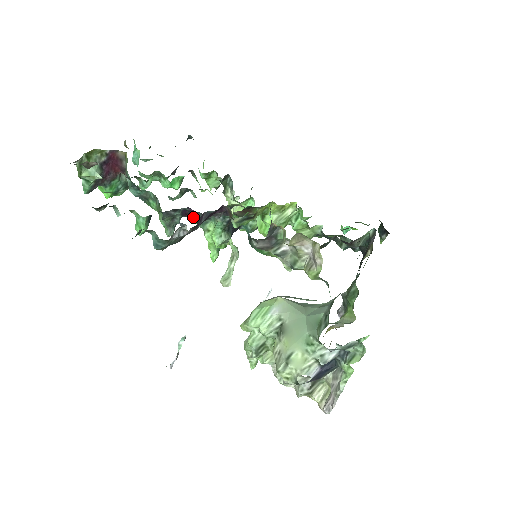
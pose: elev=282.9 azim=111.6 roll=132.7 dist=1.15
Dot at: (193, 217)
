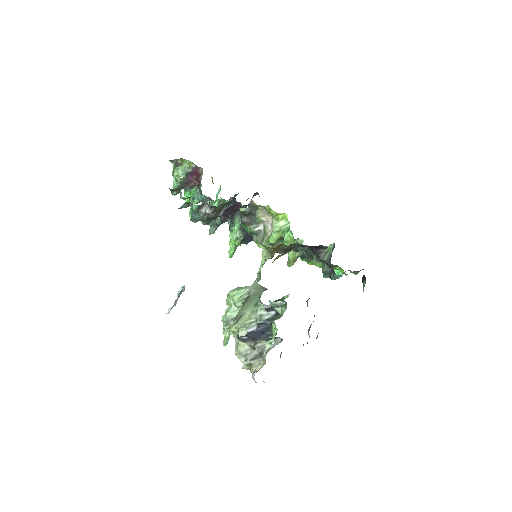
Dot at: occluded
